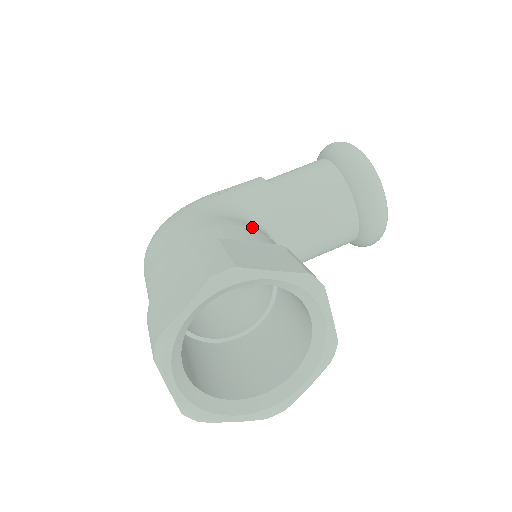
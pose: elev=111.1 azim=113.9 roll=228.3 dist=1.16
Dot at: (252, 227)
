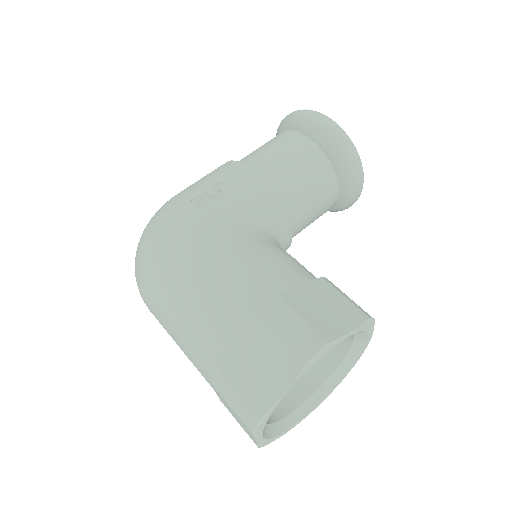
Dot at: (275, 250)
